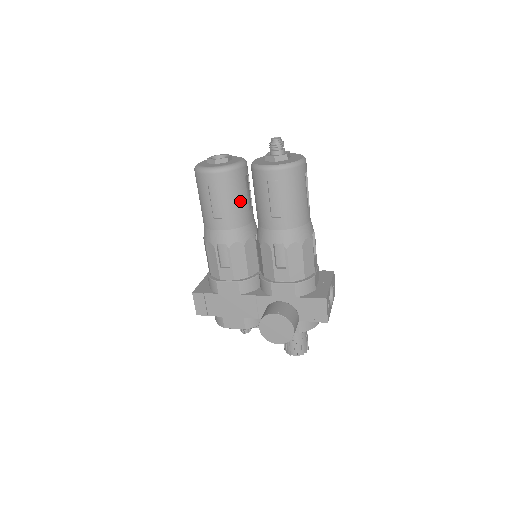
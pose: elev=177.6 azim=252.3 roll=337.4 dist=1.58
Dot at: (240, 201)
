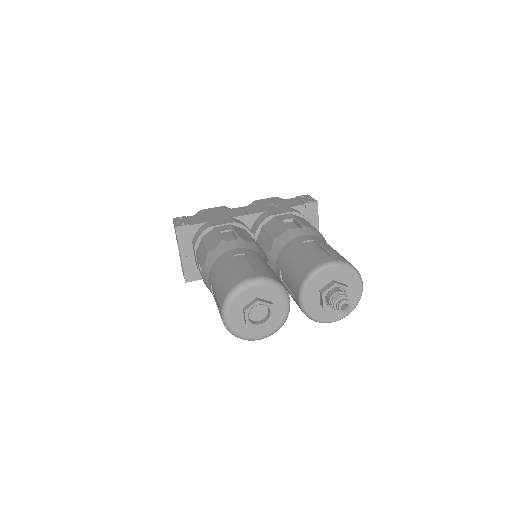
Dot at: occluded
